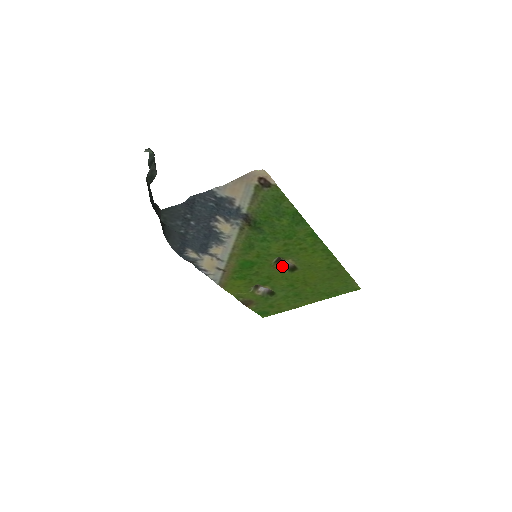
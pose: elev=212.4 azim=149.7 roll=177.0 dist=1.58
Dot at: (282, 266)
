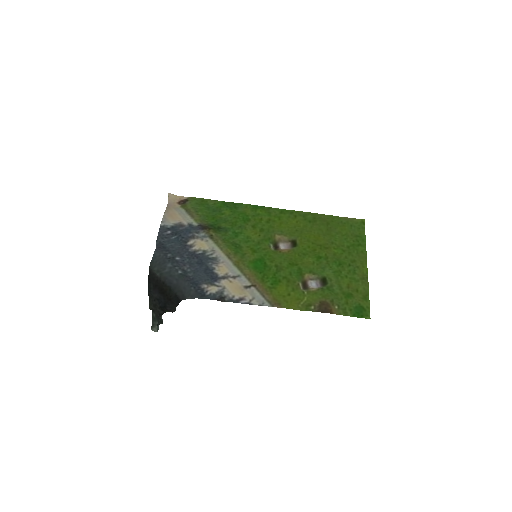
Dot at: (285, 250)
